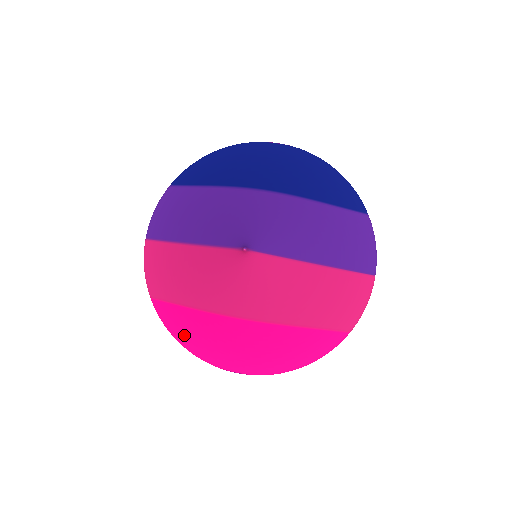
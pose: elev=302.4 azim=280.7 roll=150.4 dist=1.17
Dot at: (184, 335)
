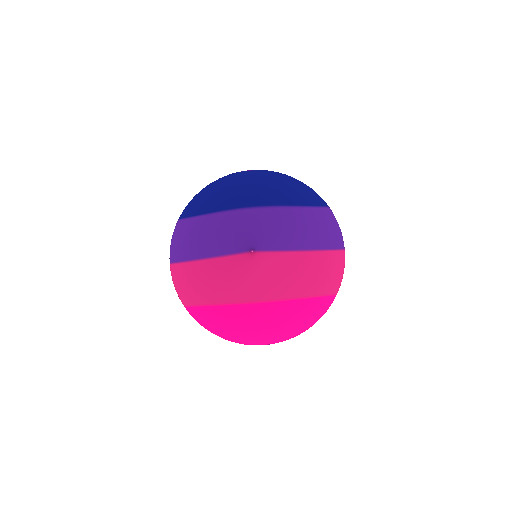
Dot at: (217, 327)
